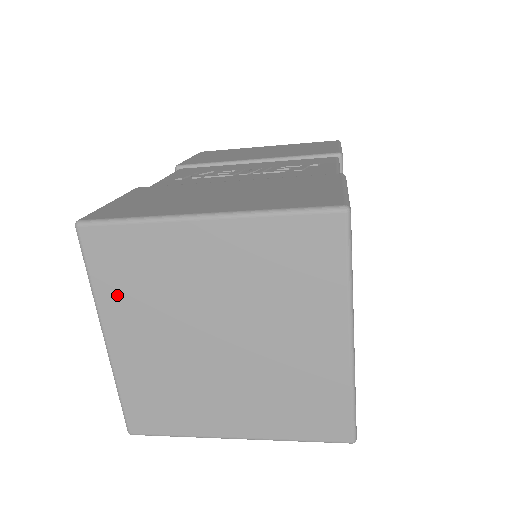
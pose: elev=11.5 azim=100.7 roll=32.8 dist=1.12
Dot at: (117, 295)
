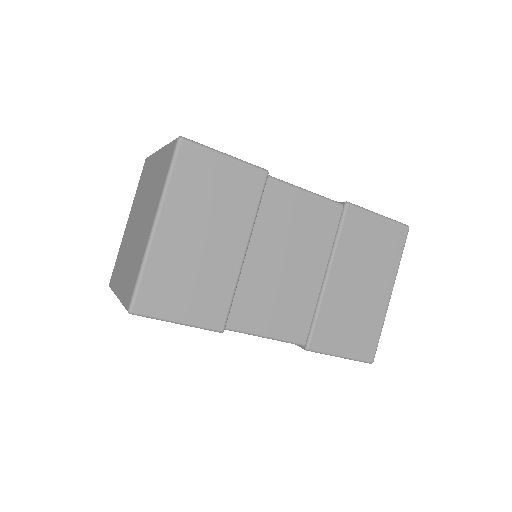
Dot at: (137, 195)
